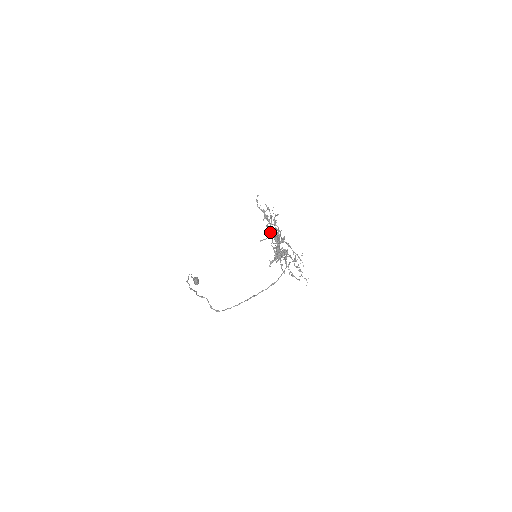
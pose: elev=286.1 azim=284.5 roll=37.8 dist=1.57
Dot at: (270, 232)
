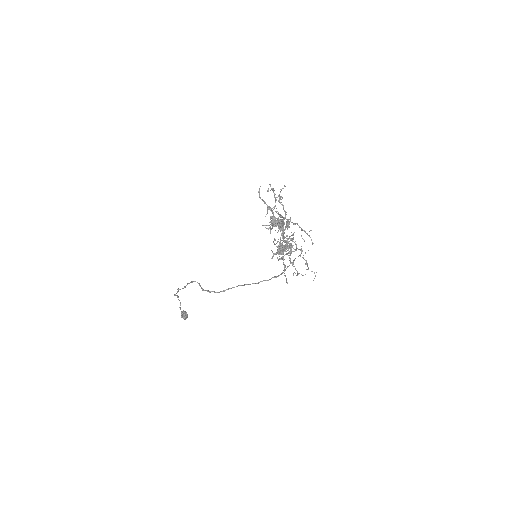
Dot at: (273, 221)
